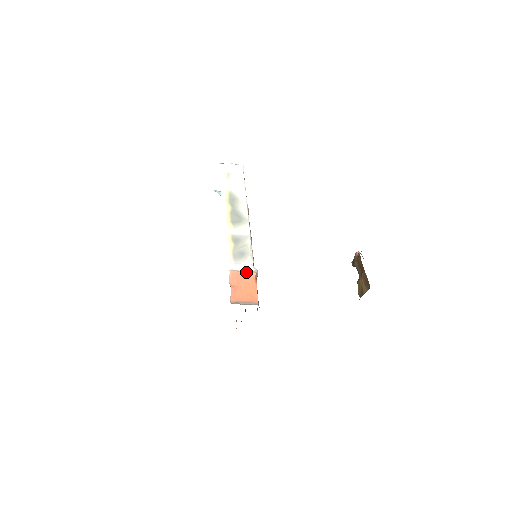
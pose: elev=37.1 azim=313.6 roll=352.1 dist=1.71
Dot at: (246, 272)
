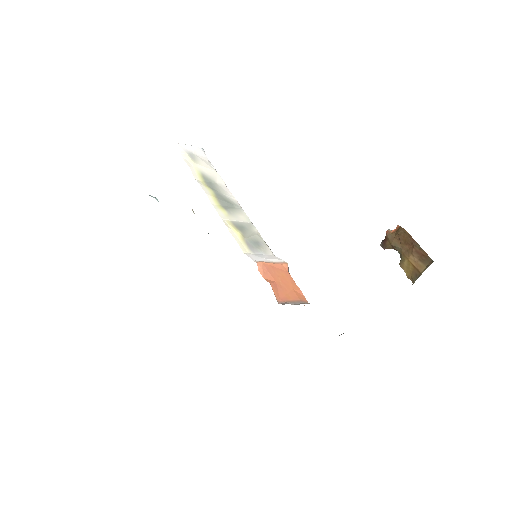
Dot at: (276, 263)
